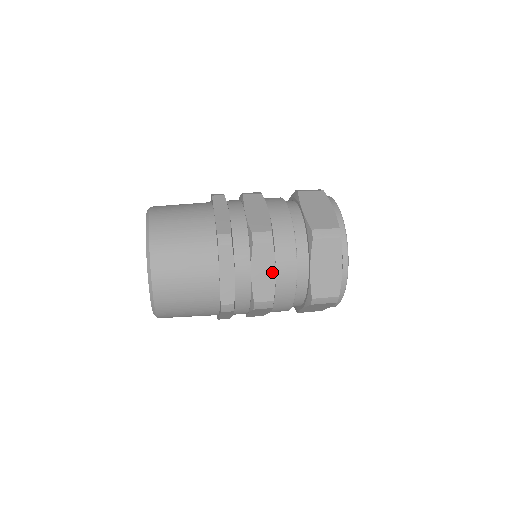
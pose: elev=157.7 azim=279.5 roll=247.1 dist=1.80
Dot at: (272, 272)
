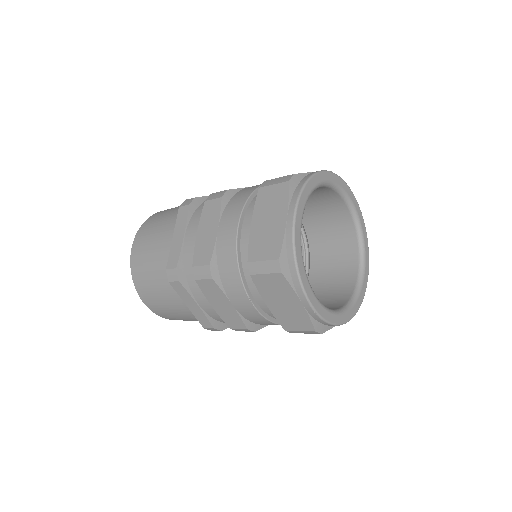
Dot at: (229, 305)
